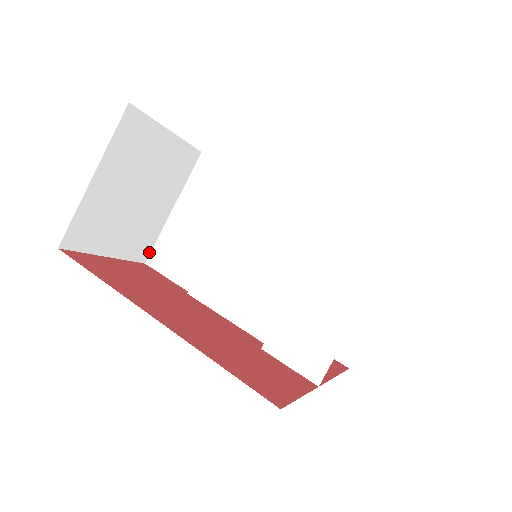
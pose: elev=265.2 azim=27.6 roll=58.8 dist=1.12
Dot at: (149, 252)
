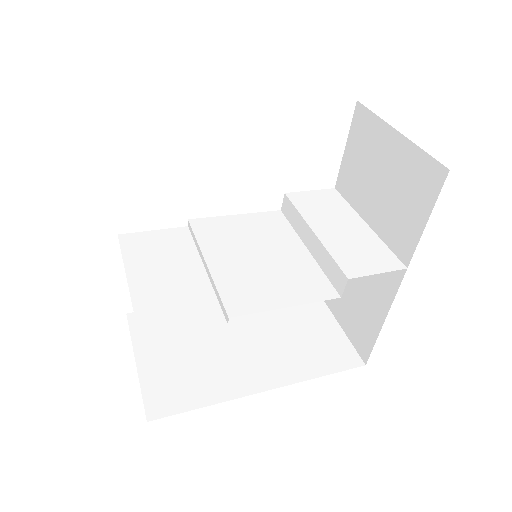
Dot at: occluded
